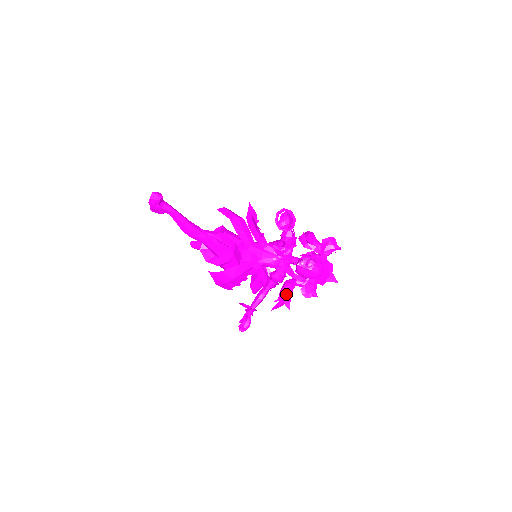
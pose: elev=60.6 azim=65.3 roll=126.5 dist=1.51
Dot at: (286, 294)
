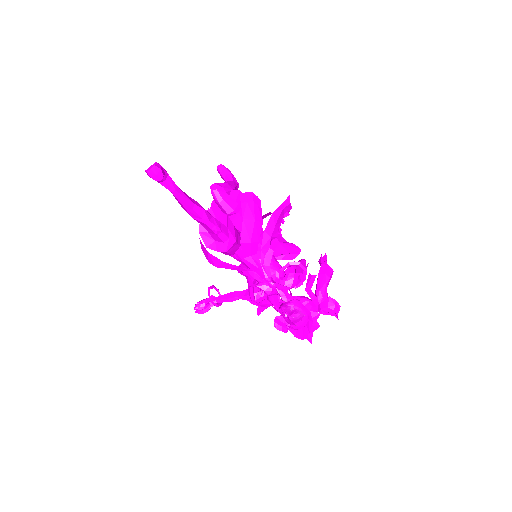
Dot at: (263, 304)
